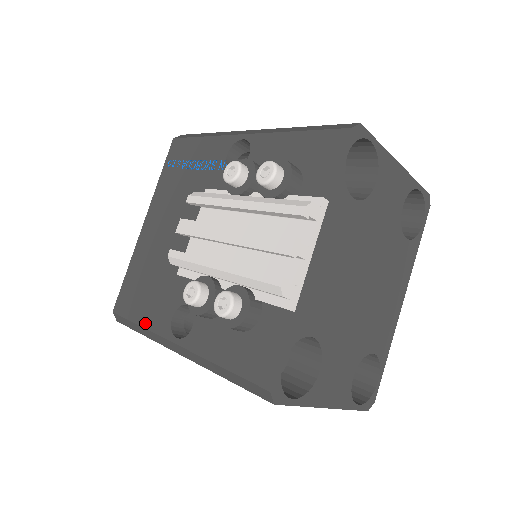
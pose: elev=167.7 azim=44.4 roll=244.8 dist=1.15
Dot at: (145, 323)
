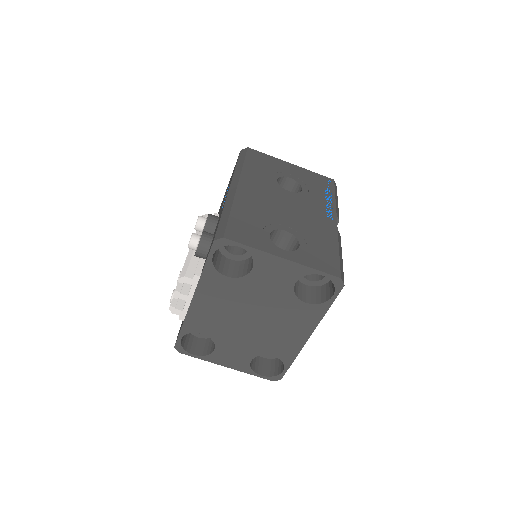
Dot at: occluded
